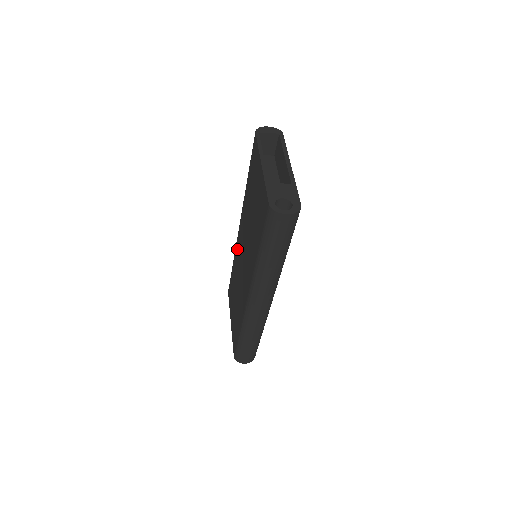
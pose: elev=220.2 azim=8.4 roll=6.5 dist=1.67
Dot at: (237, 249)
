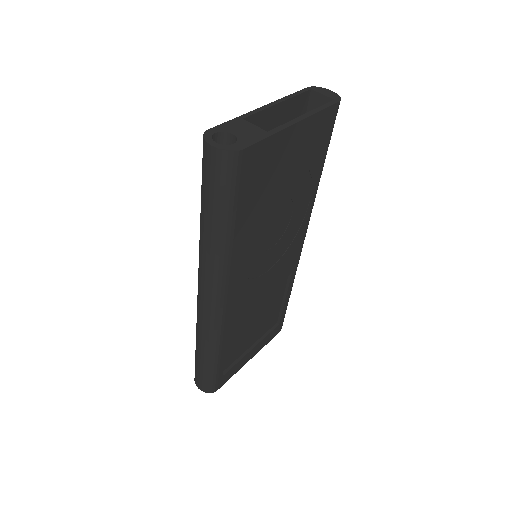
Dot at: occluded
